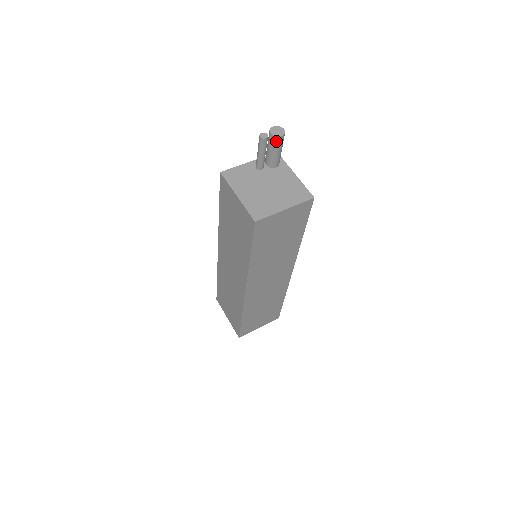
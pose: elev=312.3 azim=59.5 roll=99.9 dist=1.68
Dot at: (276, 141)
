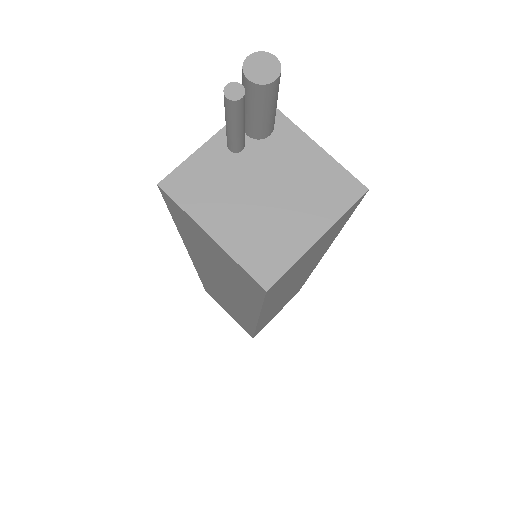
Dot at: (264, 93)
